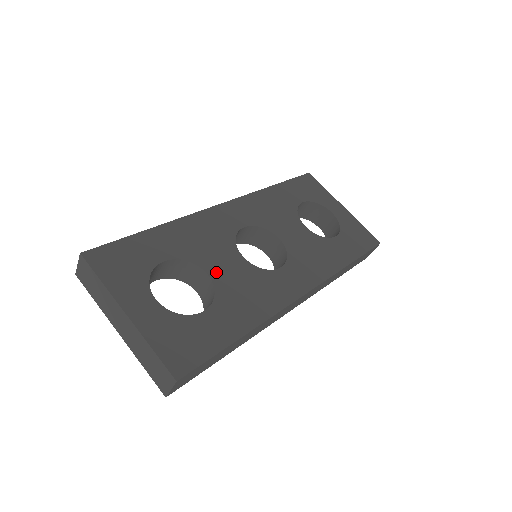
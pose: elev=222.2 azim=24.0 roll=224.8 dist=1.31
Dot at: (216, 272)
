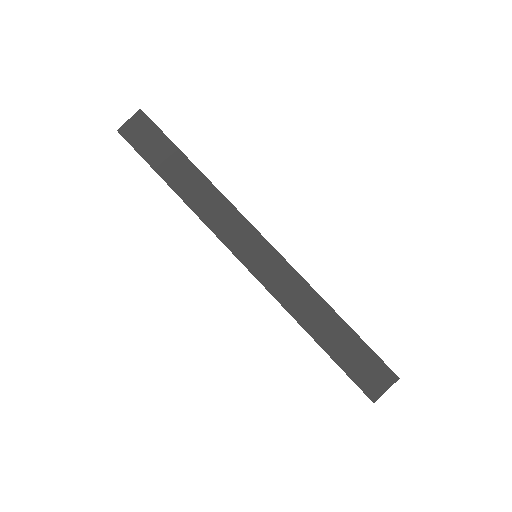
Dot at: occluded
